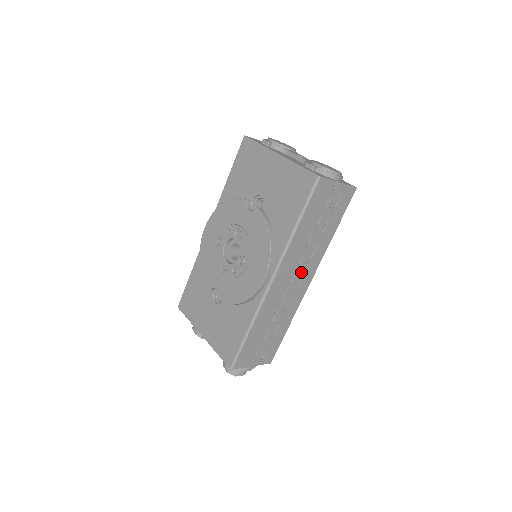
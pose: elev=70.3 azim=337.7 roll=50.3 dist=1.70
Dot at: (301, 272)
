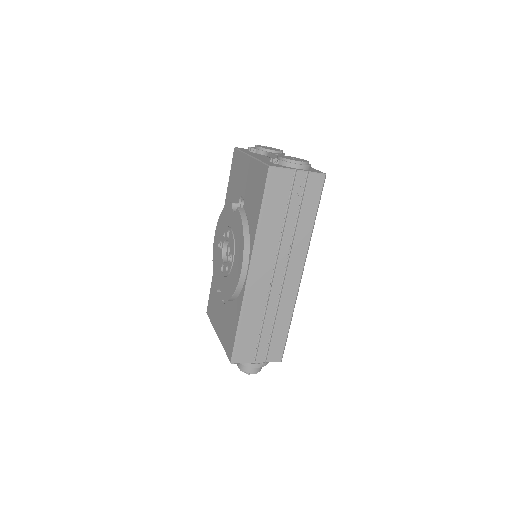
Dot at: (284, 264)
